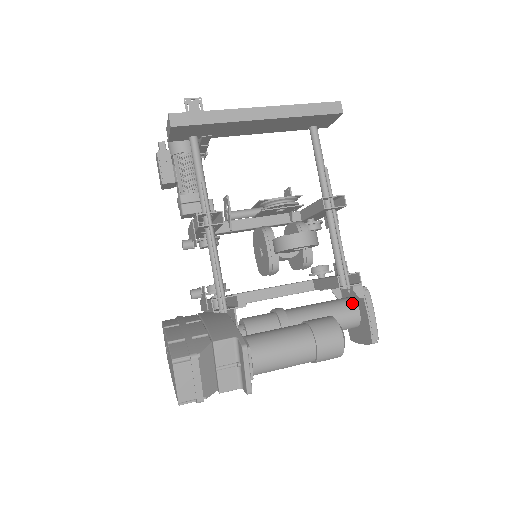
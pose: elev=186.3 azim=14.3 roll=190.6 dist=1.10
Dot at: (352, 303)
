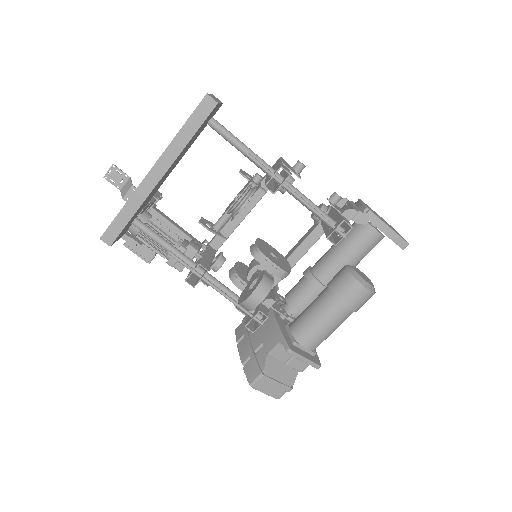
Dot at: (364, 226)
